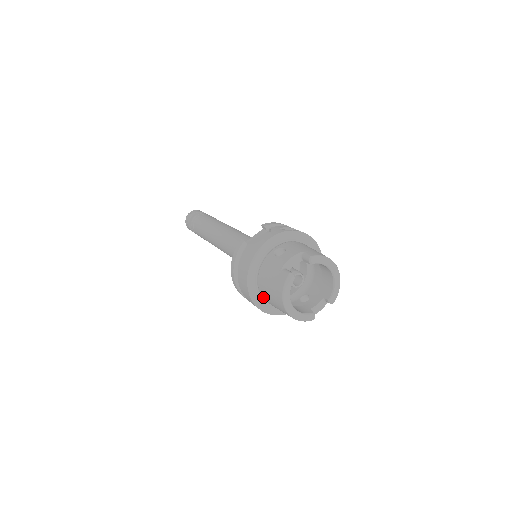
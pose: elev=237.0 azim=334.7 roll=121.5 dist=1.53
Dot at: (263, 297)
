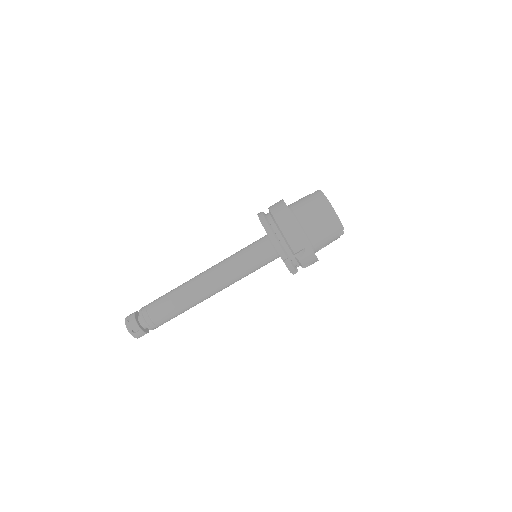
Dot at: (302, 223)
